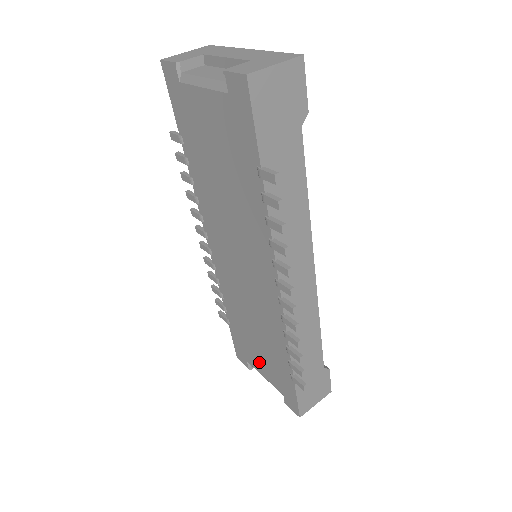
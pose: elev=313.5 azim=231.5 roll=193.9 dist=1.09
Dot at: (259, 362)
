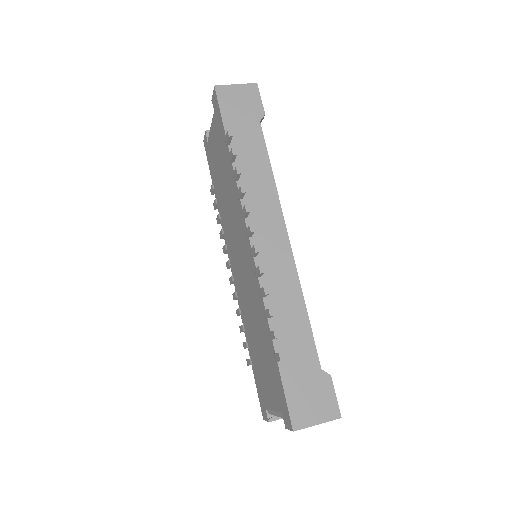
Dot at: (267, 387)
